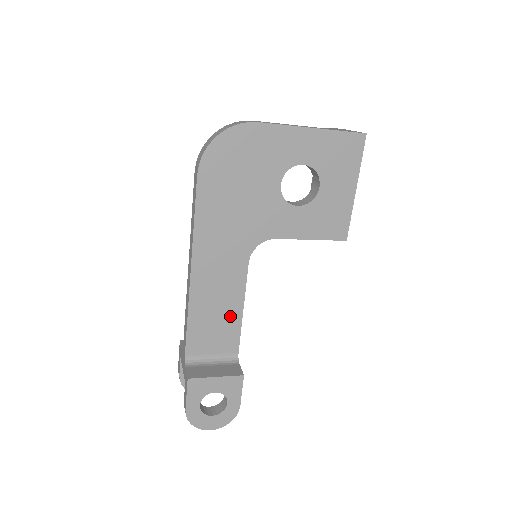
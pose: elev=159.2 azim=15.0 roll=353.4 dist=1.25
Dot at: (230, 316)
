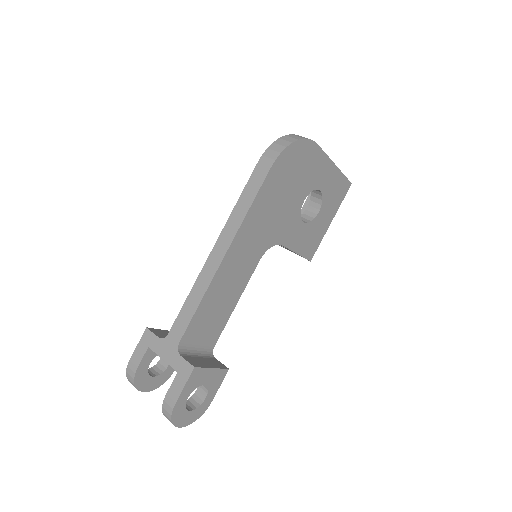
Dot at: (226, 308)
